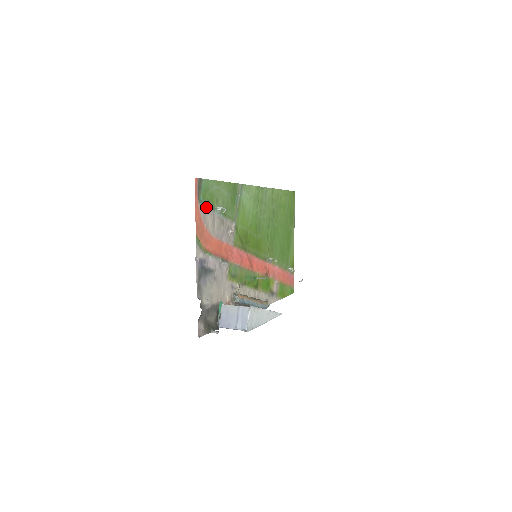
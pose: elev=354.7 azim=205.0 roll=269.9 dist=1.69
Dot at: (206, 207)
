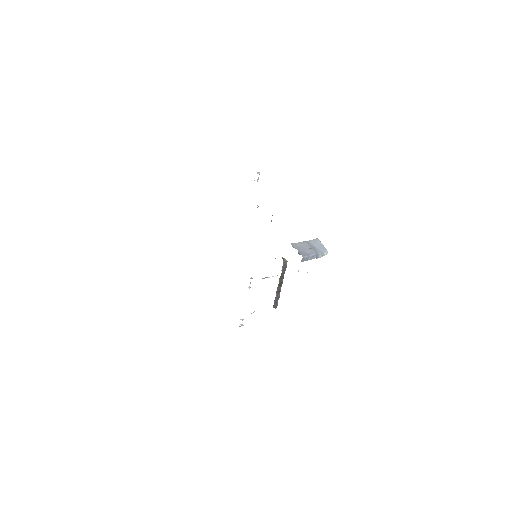
Dot at: occluded
